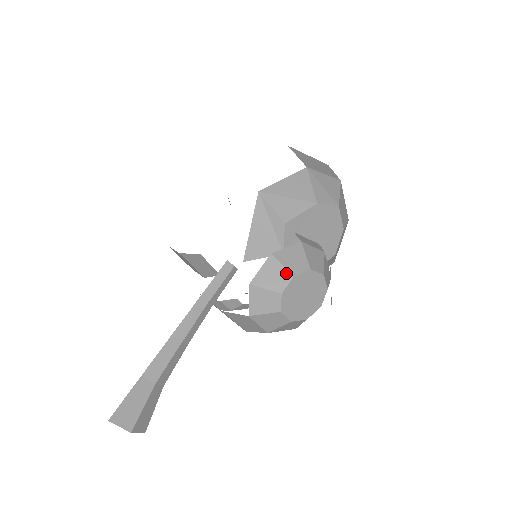
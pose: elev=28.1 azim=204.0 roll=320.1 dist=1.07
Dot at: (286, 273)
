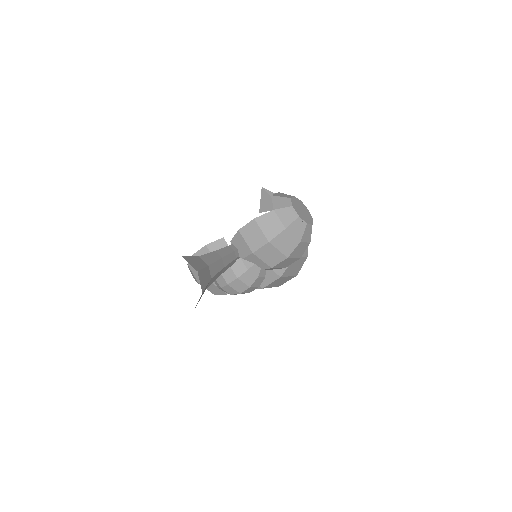
Dot at: (290, 195)
